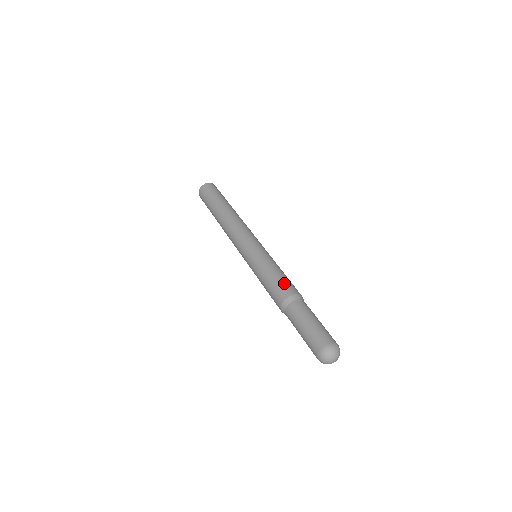
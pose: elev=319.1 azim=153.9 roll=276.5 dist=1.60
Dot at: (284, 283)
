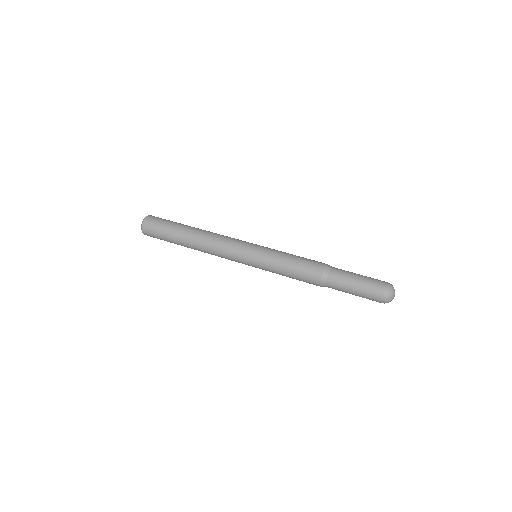
Dot at: (306, 272)
